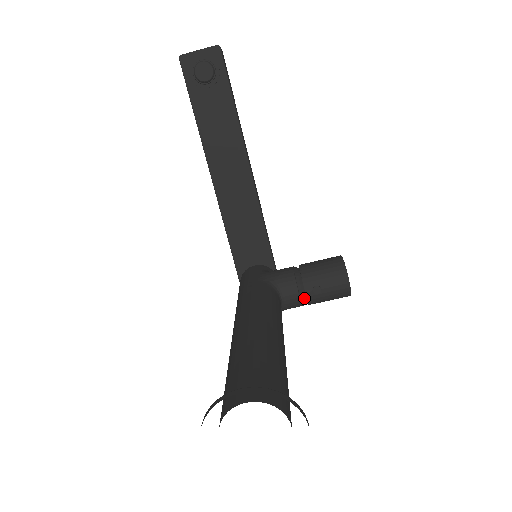
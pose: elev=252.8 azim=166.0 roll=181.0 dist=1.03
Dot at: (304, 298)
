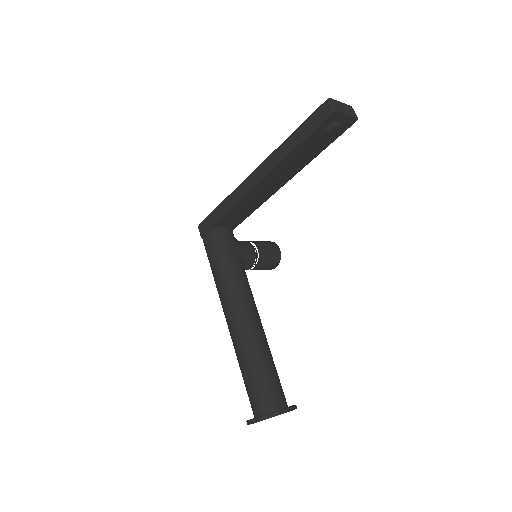
Dot at: occluded
